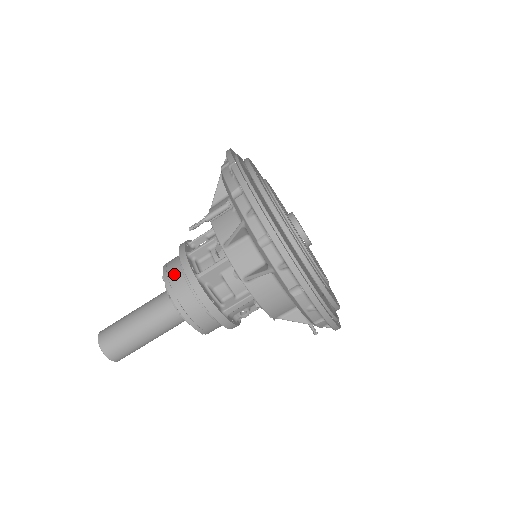
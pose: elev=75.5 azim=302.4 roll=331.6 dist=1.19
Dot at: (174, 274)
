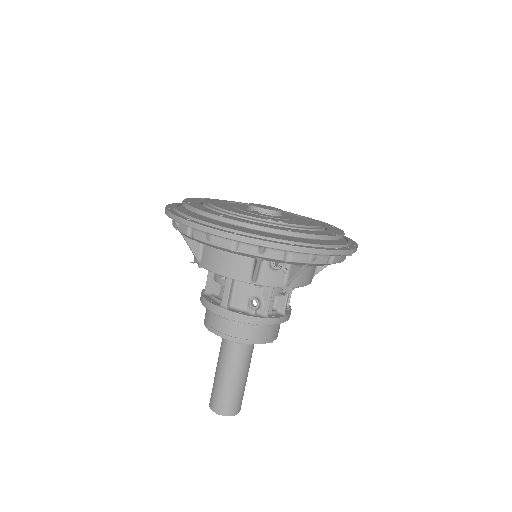
Dot at: occluded
